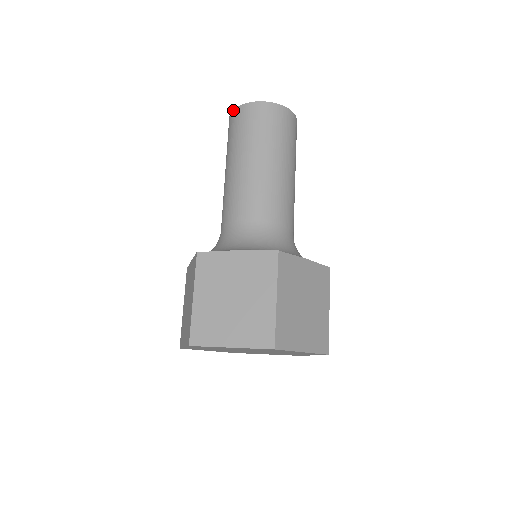
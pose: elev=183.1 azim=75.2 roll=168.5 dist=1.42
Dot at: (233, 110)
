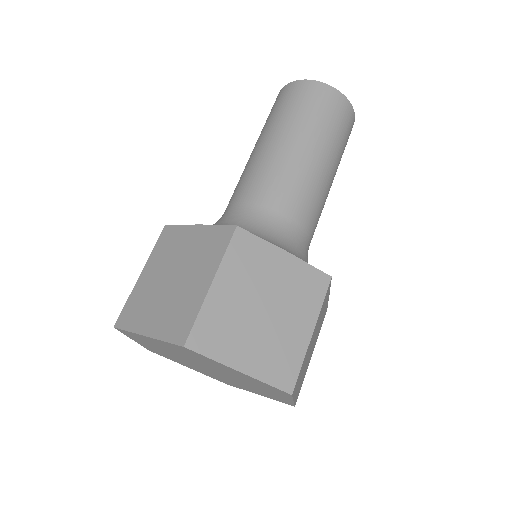
Dot at: occluded
